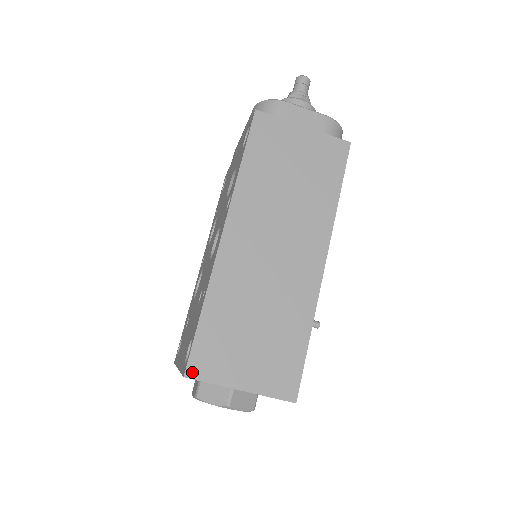
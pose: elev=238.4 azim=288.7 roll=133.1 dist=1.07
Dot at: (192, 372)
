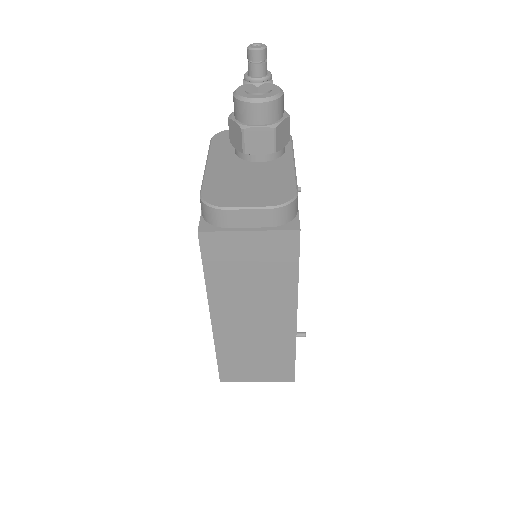
Dot at: (224, 380)
